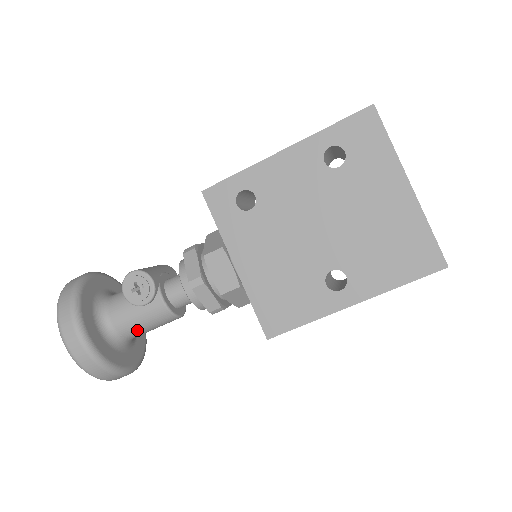
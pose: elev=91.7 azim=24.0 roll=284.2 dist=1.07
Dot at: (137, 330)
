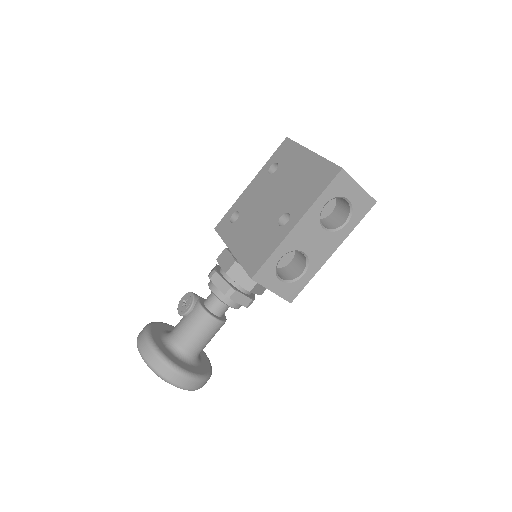
Dot at: (188, 337)
